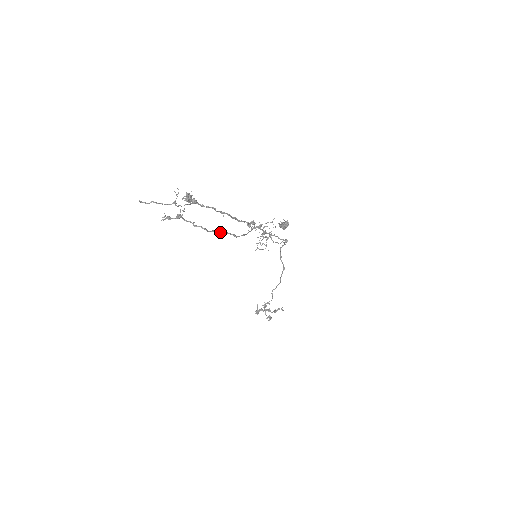
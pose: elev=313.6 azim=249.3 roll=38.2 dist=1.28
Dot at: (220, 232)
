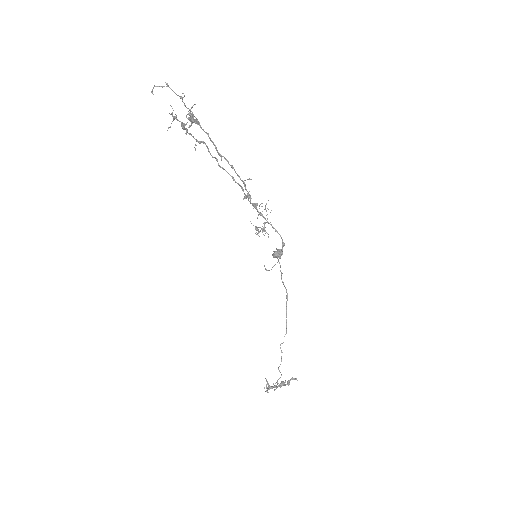
Dot at: (220, 166)
